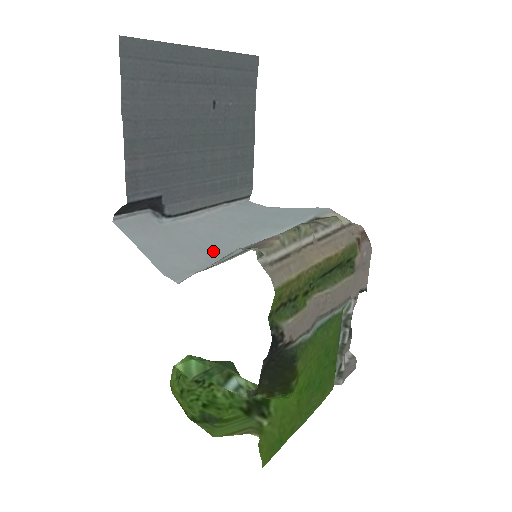
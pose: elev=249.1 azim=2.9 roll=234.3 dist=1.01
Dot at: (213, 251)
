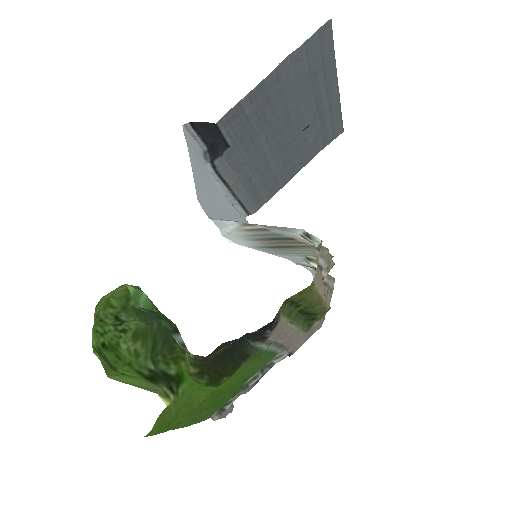
Dot at: occluded
